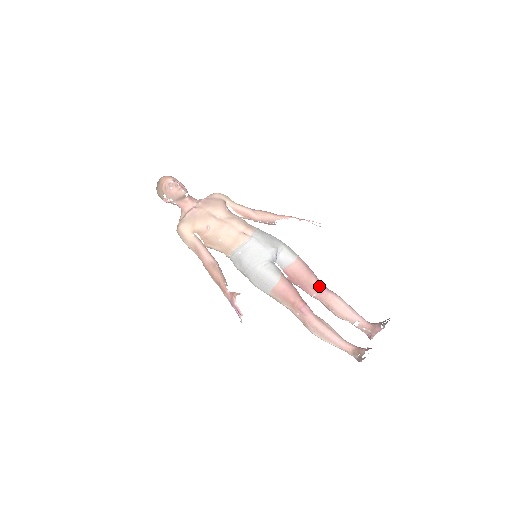
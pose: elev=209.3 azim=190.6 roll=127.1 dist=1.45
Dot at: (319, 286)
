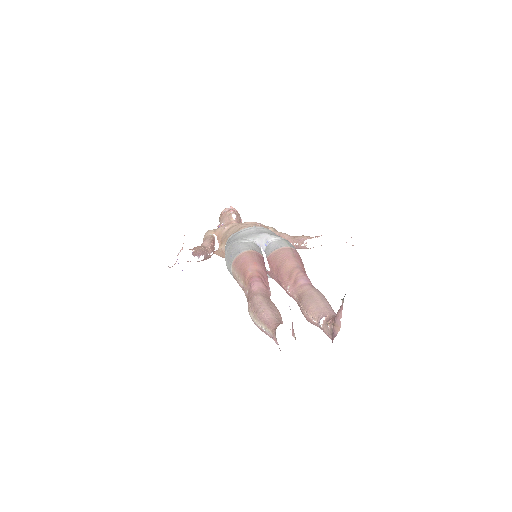
Dot at: (298, 274)
